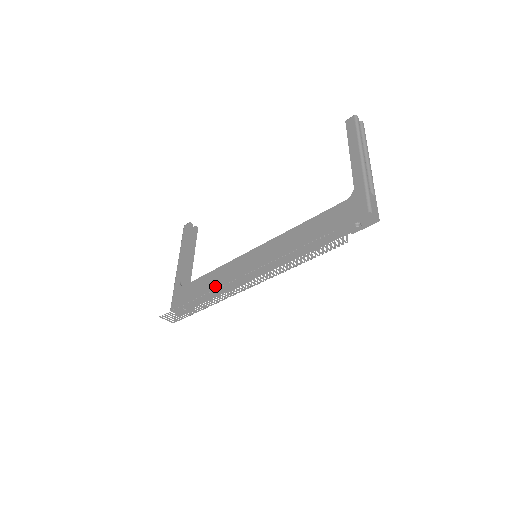
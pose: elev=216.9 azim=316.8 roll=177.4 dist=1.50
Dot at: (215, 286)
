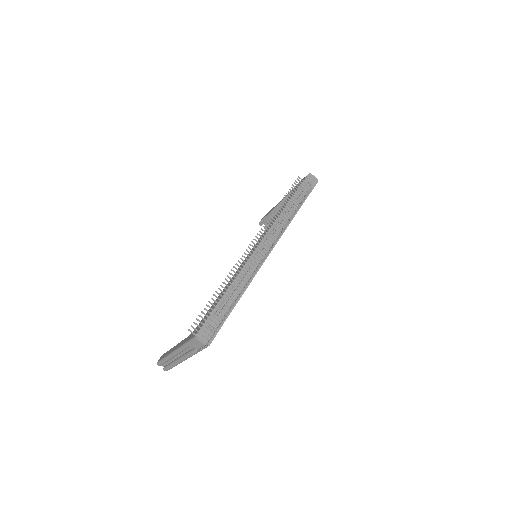
Dot at: (236, 277)
